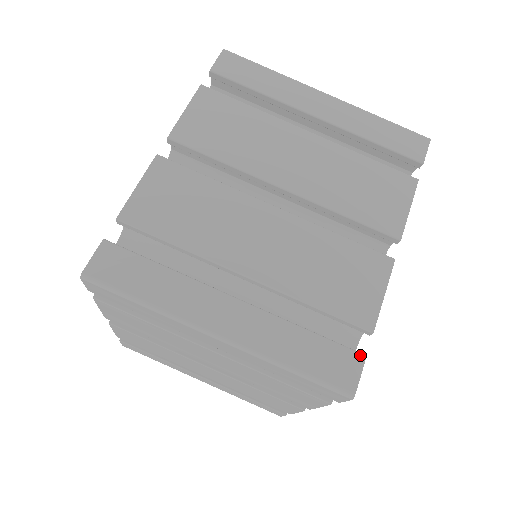
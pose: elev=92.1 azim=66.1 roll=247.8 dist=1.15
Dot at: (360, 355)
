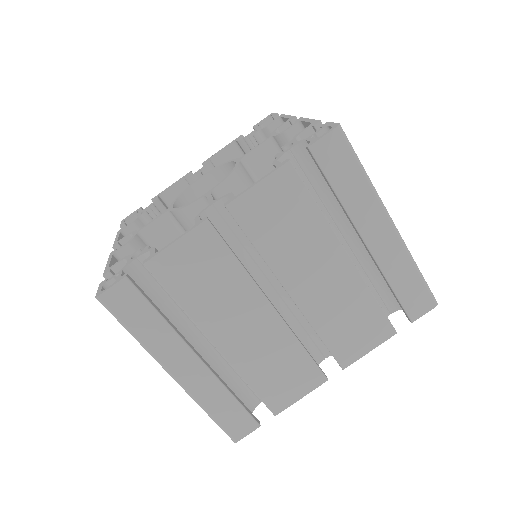
Dot at: (257, 424)
